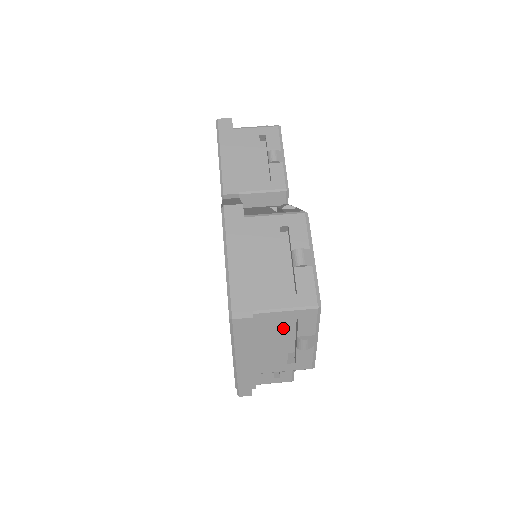
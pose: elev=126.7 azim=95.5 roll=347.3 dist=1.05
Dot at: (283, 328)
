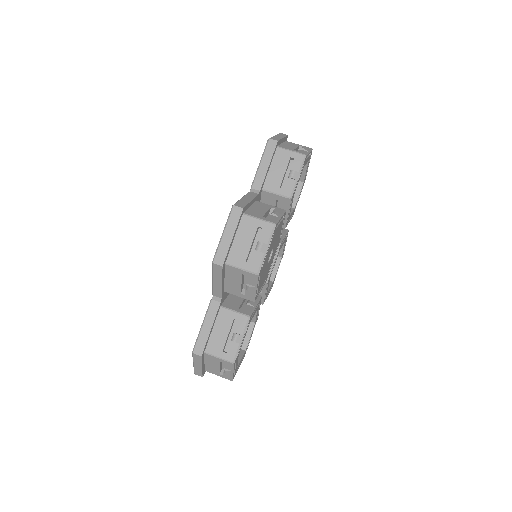
Dot at: occluded
